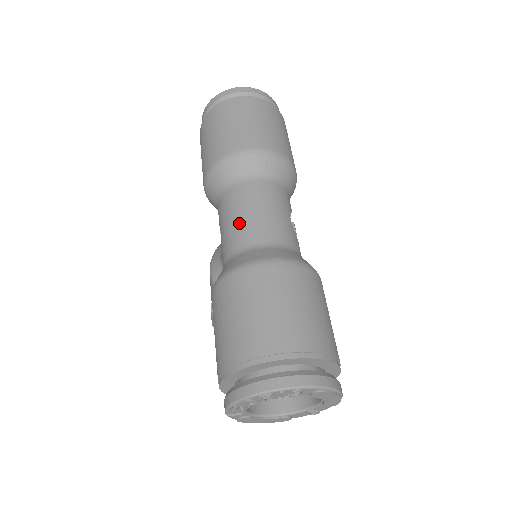
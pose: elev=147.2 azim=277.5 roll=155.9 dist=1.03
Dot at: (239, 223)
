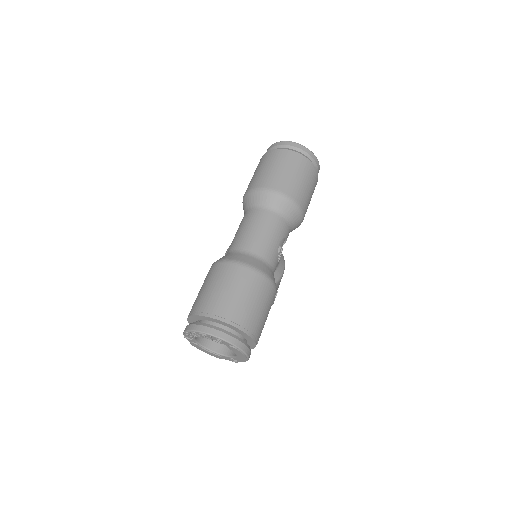
Dot at: (245, 234)
